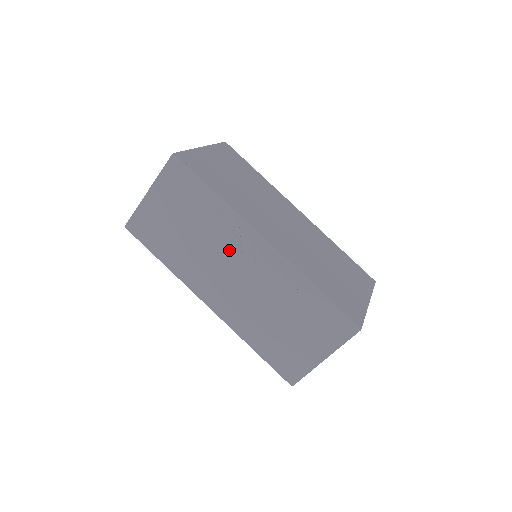
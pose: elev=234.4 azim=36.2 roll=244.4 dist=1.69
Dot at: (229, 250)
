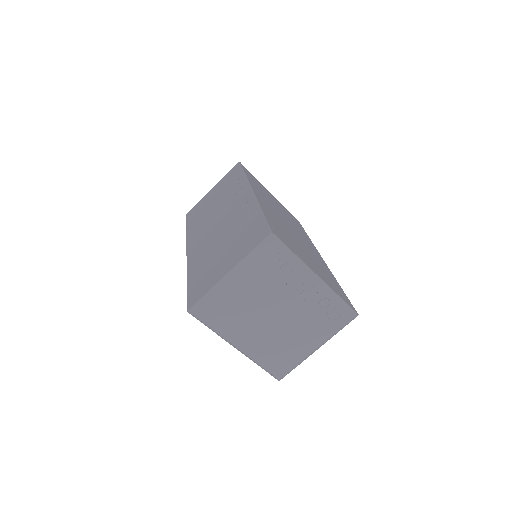
Dot at: (227, 205)
